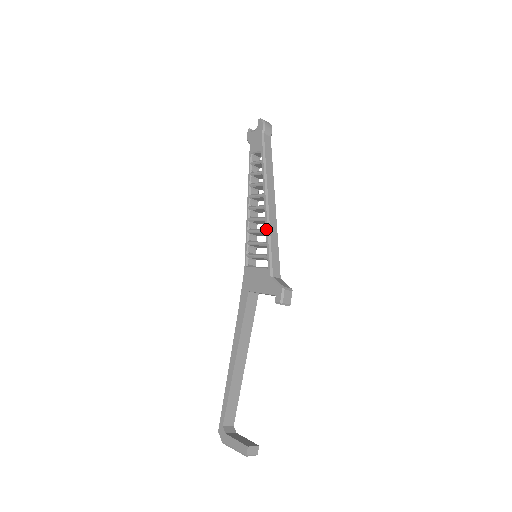
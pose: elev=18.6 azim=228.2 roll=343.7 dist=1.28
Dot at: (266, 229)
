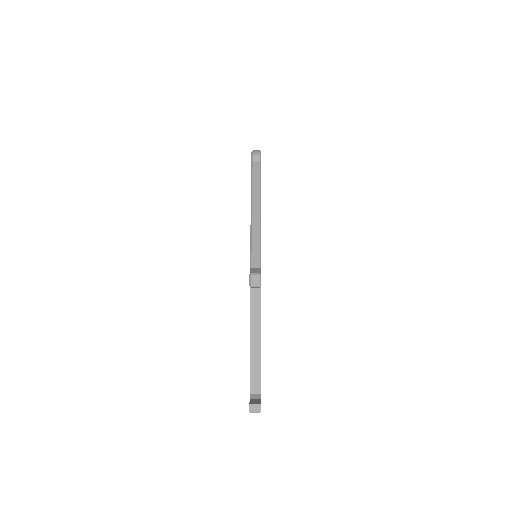
Dot at: (250, 233)
